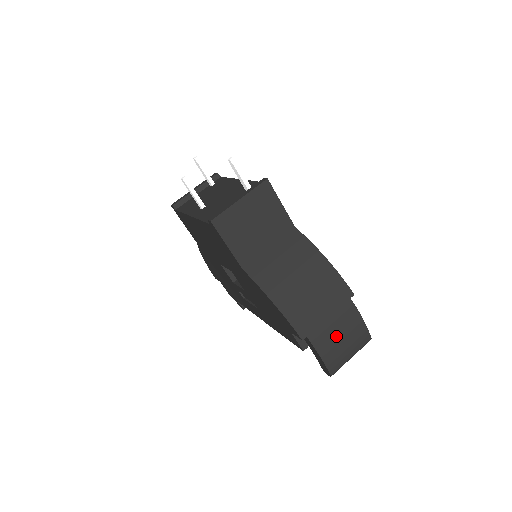
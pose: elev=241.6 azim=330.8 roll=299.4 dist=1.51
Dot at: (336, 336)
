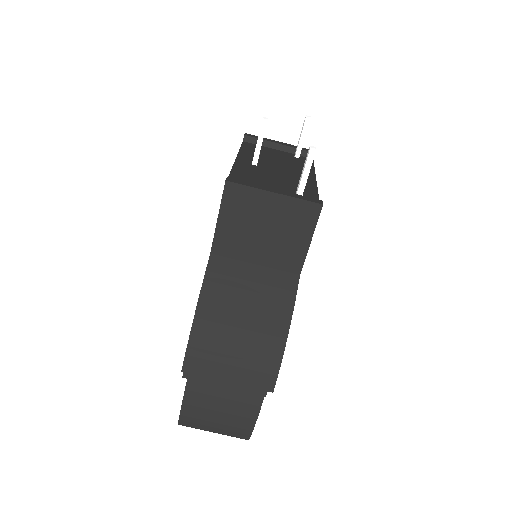
Dot at: (216, 403)
